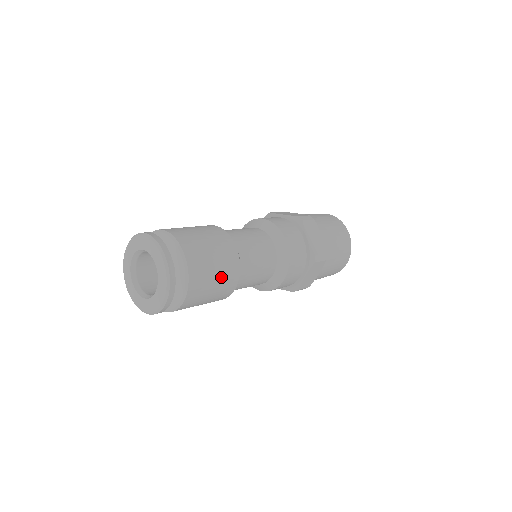
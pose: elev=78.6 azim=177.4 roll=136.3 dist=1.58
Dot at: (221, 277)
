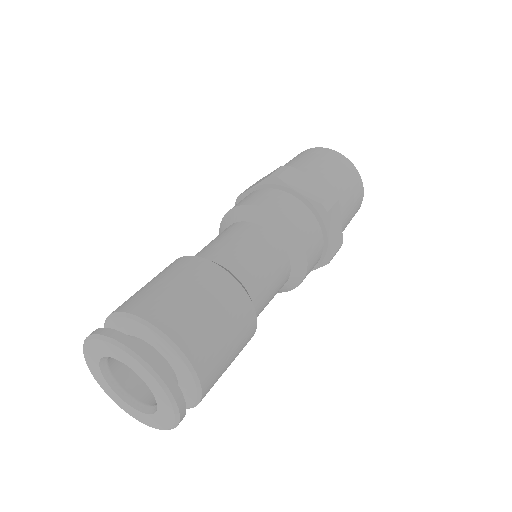
Dot at: (234, 359)
